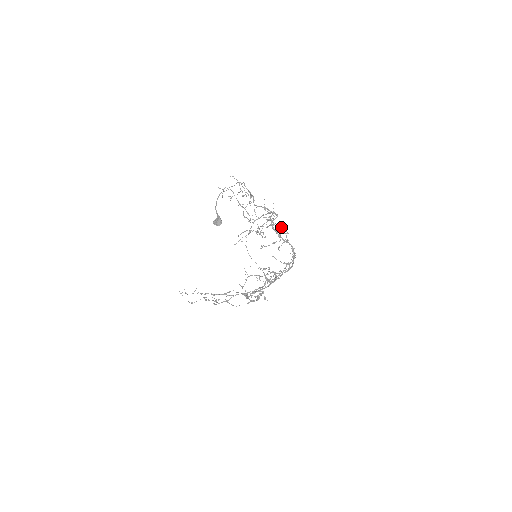
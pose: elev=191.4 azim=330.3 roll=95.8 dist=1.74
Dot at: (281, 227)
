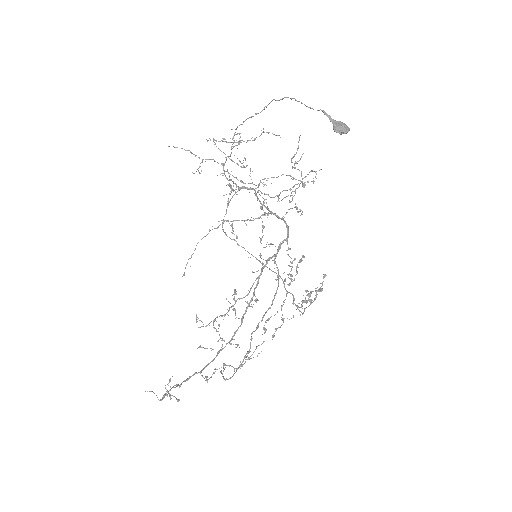
Dot at: occluded
